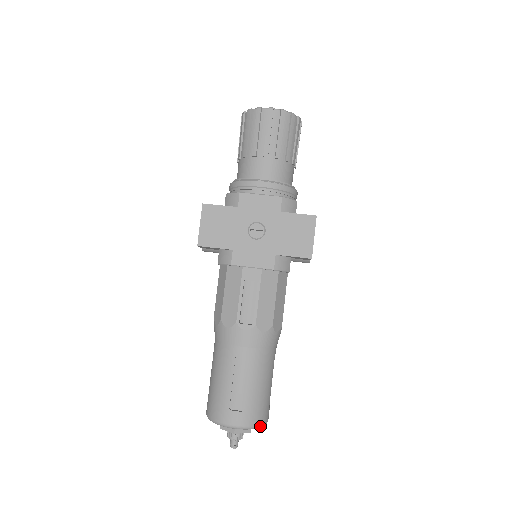
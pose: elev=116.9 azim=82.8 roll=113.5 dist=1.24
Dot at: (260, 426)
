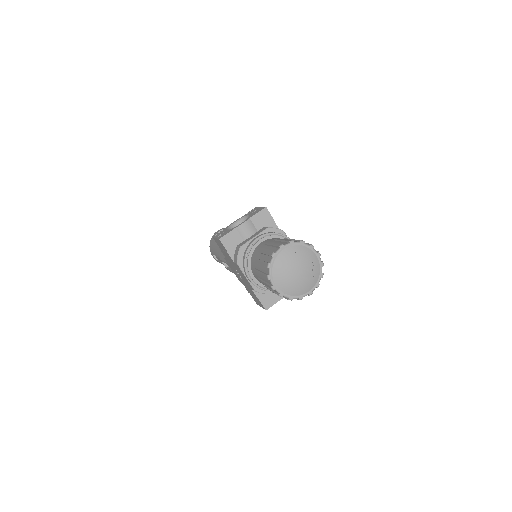
Dot at: occluded
